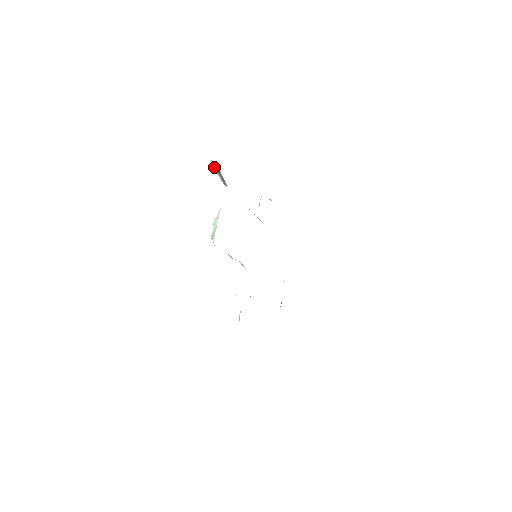
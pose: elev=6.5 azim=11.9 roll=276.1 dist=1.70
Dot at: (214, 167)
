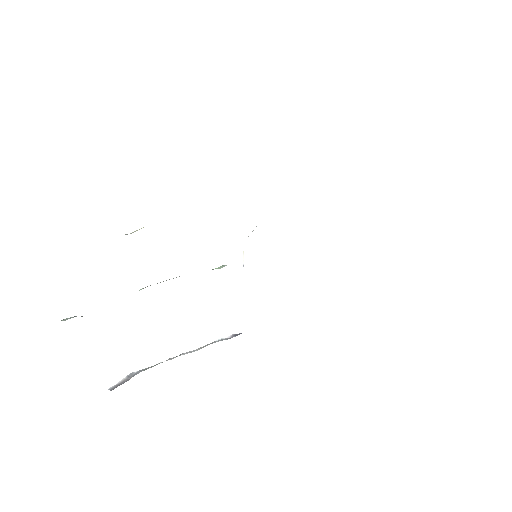
Dot at: occluded
